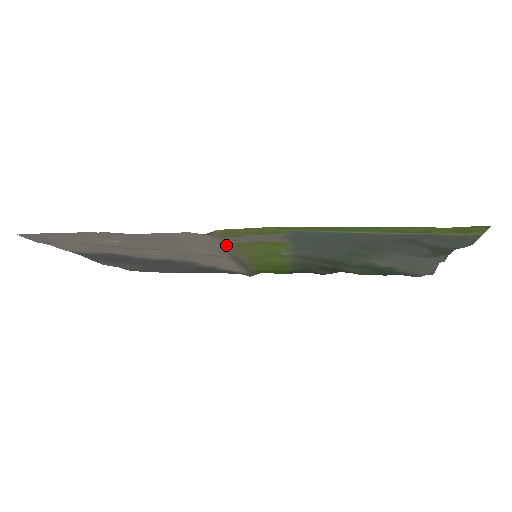
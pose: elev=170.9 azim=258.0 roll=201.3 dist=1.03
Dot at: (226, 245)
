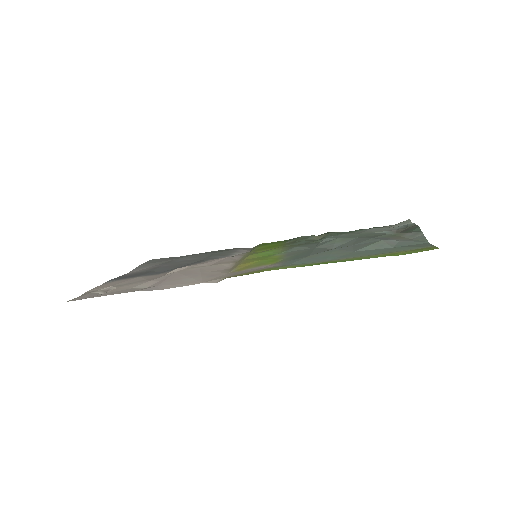
Dot at: (232, 270)
